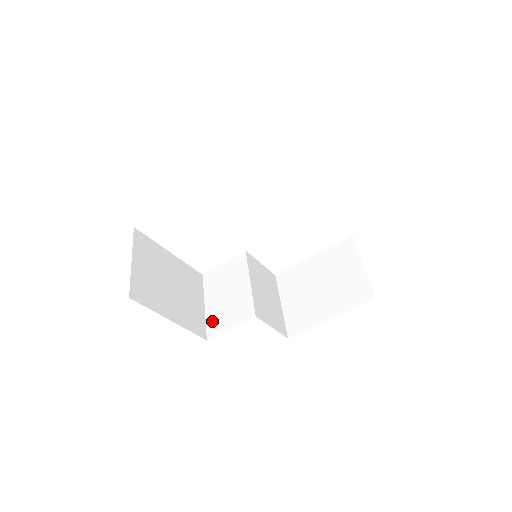
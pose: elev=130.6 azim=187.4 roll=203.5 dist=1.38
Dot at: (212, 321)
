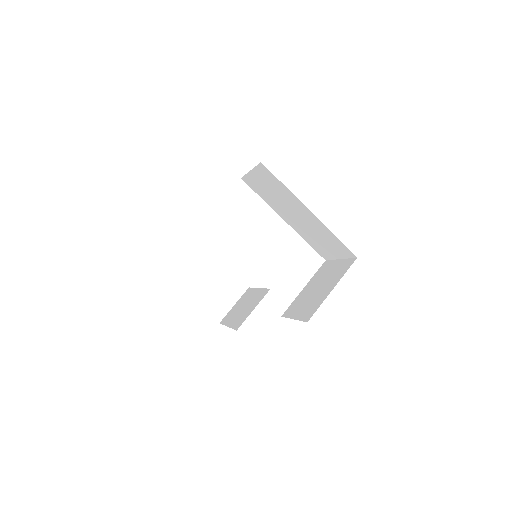
Dot at: (237, 323)
